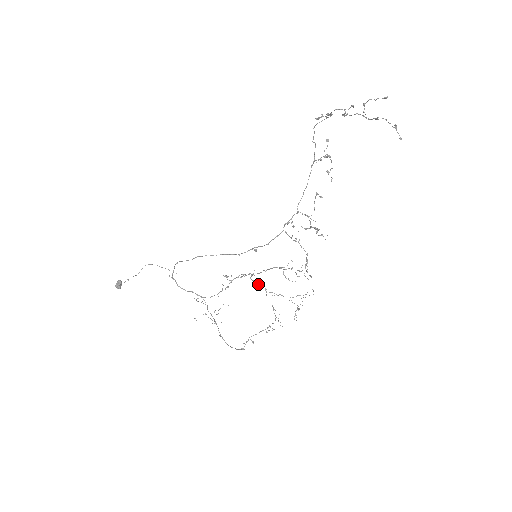
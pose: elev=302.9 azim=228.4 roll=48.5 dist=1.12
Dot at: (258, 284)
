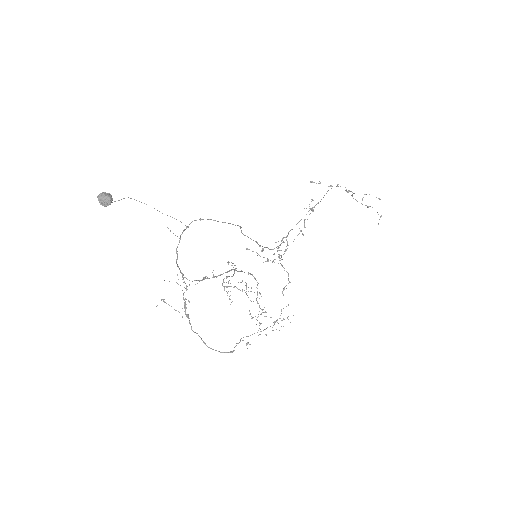
Dot at: (258, 283)
